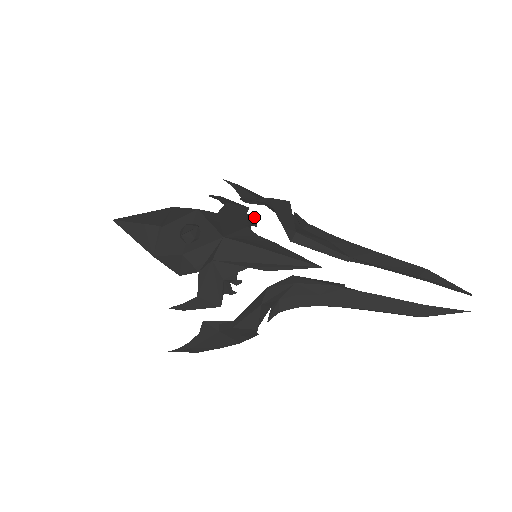
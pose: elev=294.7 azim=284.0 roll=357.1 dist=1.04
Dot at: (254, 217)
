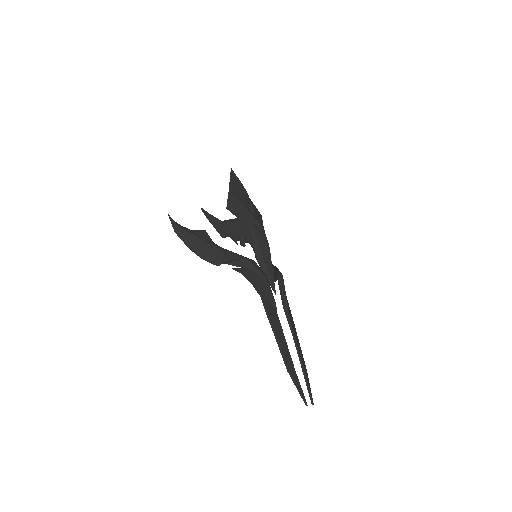
Dot at: occluded
